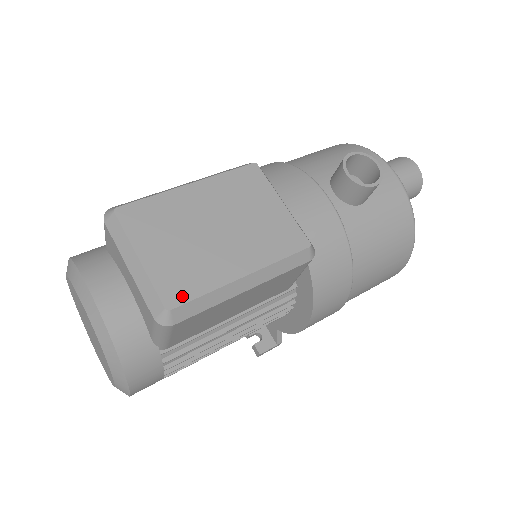
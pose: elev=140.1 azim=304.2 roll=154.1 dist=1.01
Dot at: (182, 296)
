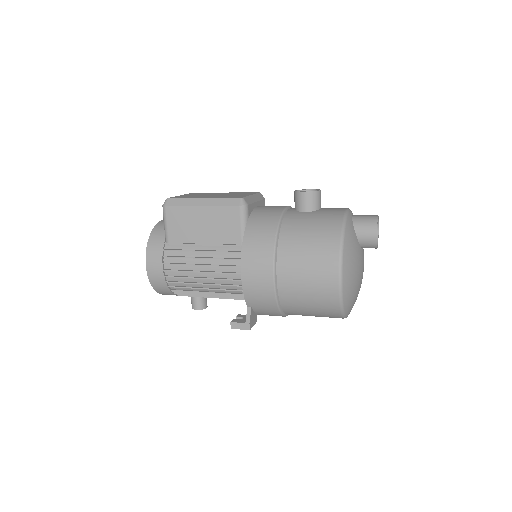
Dot at: (176, 198)
